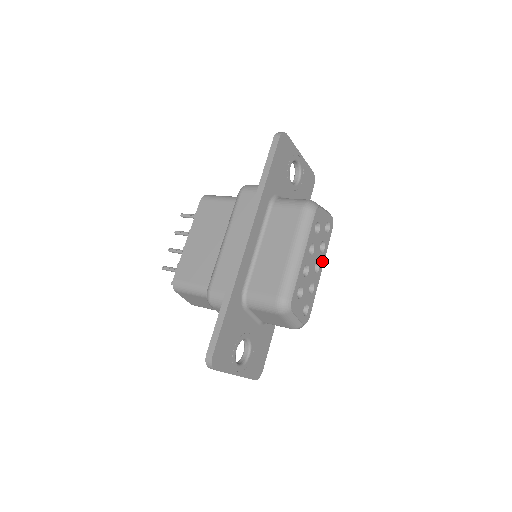
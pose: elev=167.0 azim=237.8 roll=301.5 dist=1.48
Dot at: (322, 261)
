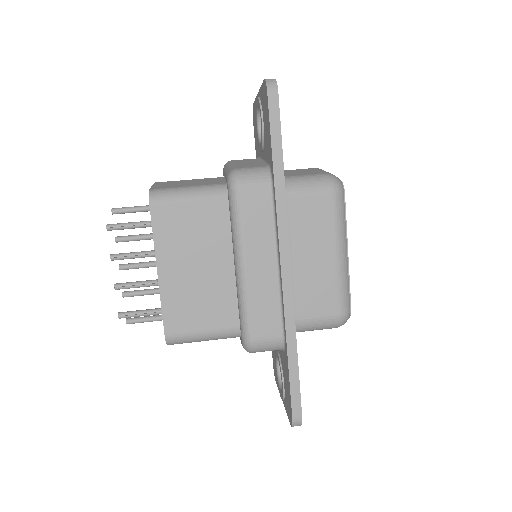
Dot at: occluded
